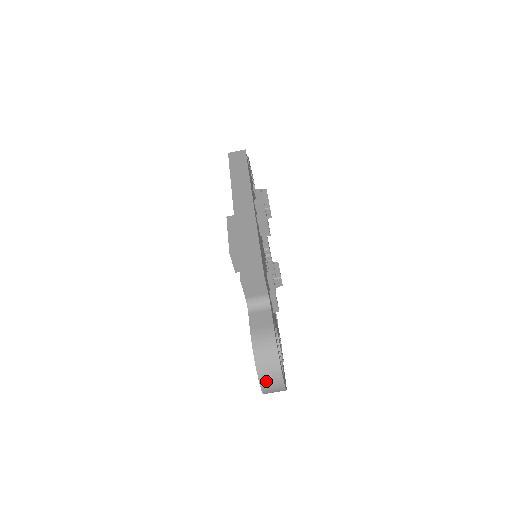
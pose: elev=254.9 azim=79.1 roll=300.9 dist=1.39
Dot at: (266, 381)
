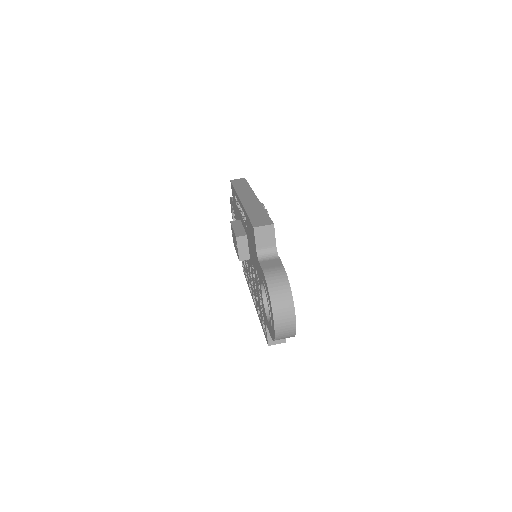
Dot at: (279, 311)
